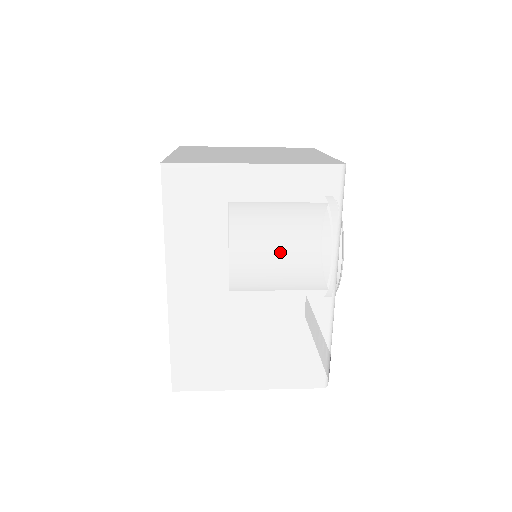
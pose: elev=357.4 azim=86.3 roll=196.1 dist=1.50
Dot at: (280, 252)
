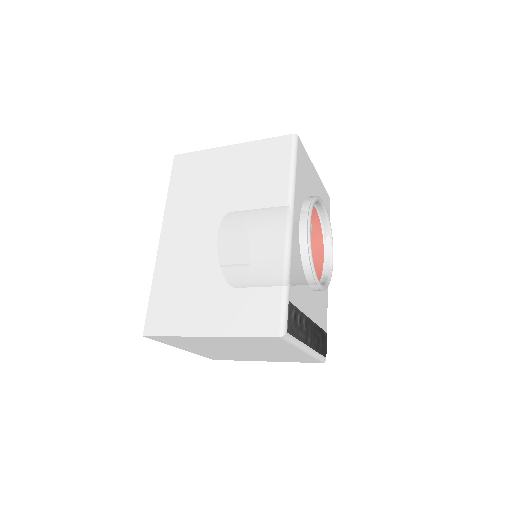
Dot at: (244, 203)
